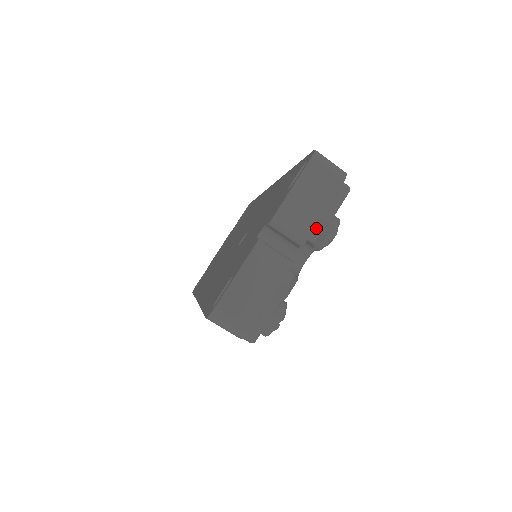
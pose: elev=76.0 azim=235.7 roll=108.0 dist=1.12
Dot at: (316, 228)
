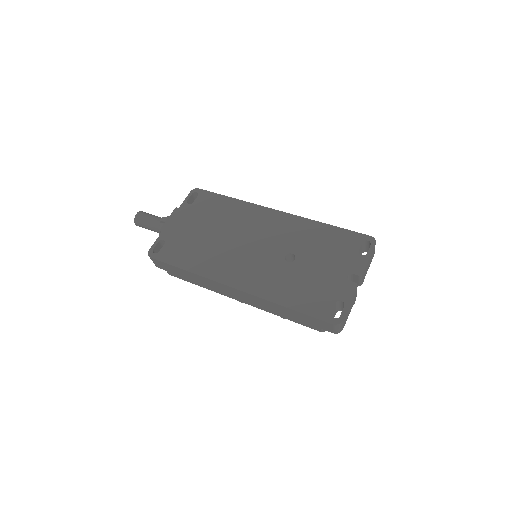
Dot at: (364, 277)
